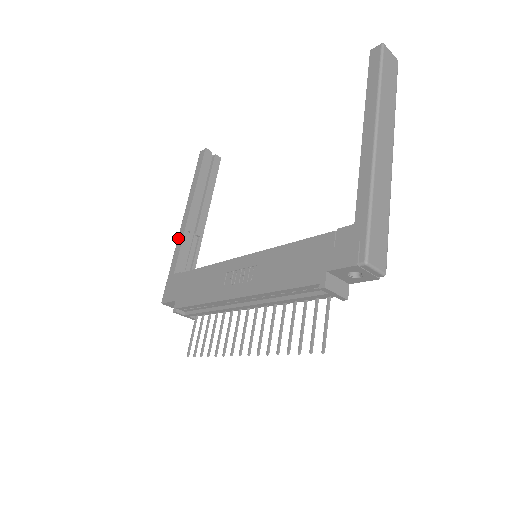
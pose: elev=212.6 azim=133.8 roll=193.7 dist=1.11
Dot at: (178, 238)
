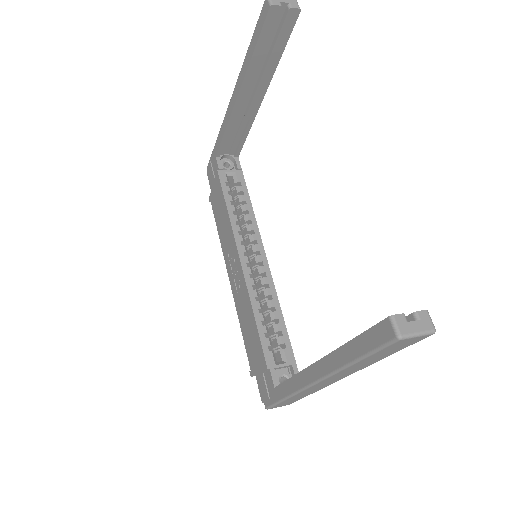
Dot at: (224, 118)
